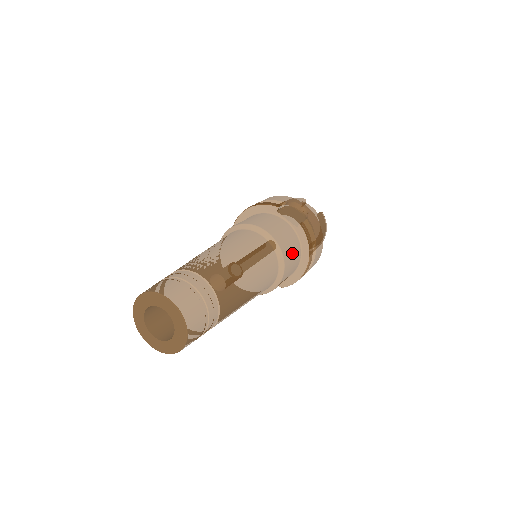
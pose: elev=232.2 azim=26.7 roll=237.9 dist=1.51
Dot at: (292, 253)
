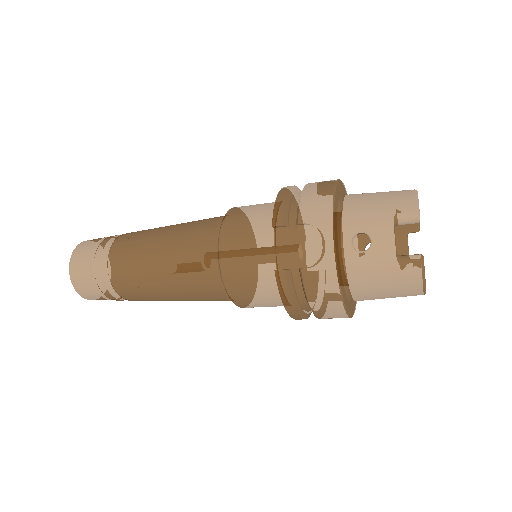
Dot at: (255, 293)
